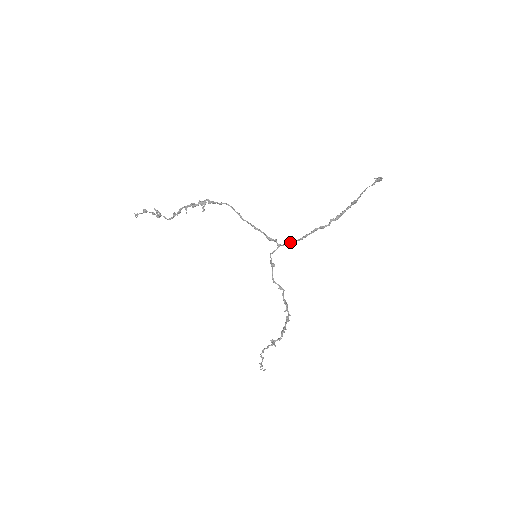
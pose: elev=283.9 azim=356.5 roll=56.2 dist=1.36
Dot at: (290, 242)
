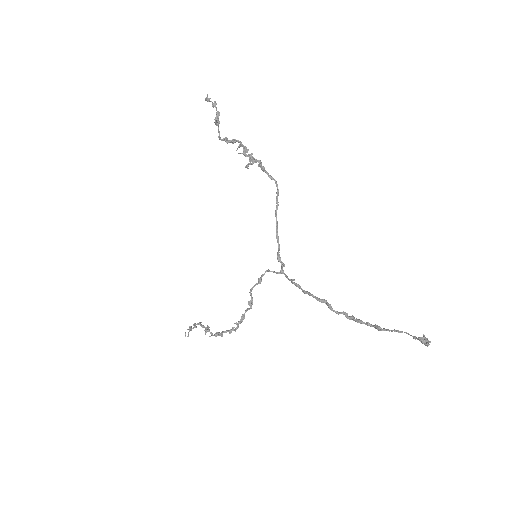
Dot at: occluded
